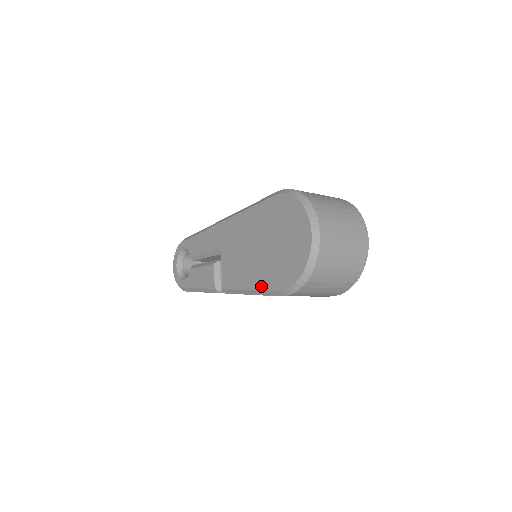
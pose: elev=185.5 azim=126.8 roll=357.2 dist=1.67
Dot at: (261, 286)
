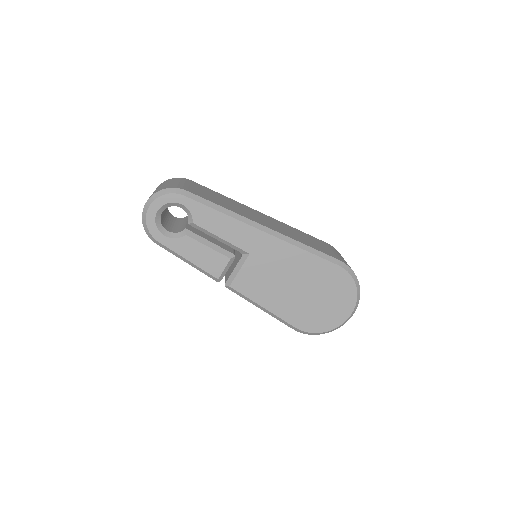
Dot at: (282, 315)
